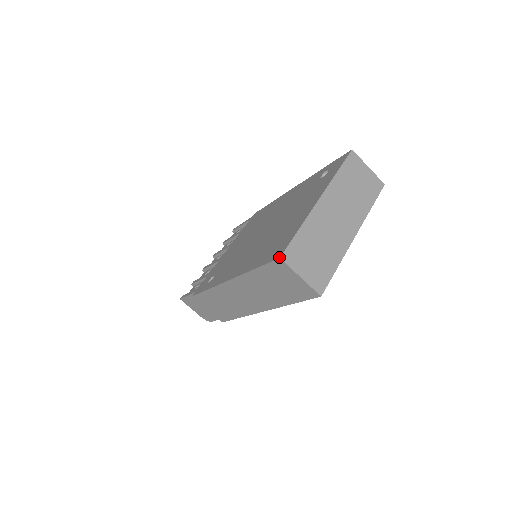
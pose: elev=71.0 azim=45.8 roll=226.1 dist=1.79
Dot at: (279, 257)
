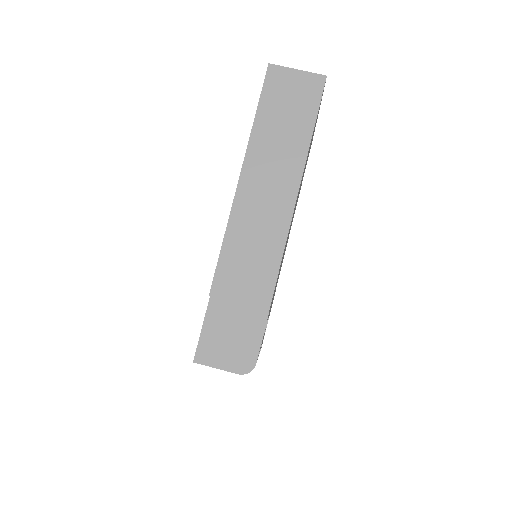
Dot at: (268, 65)
